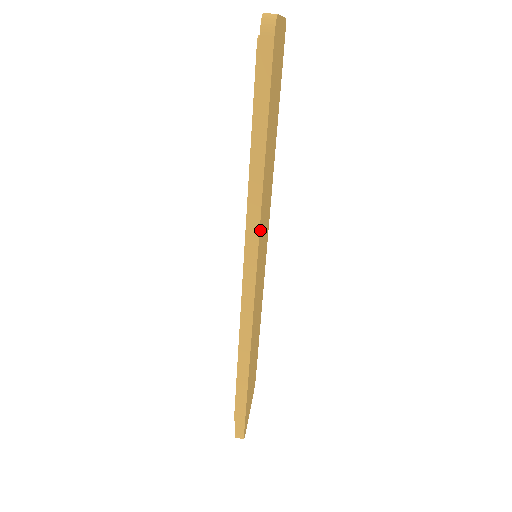
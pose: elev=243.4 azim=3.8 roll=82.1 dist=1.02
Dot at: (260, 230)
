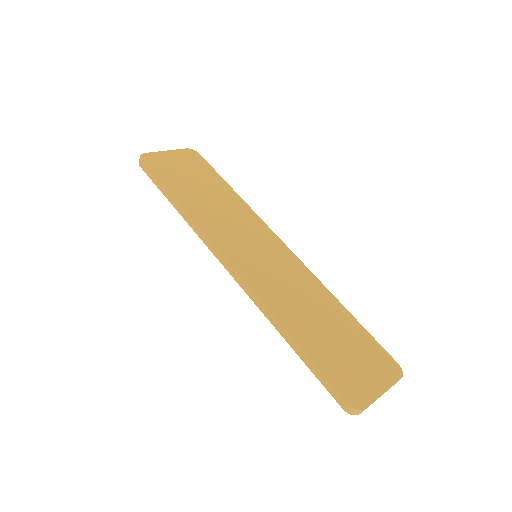
Dot at: (210, 235)
